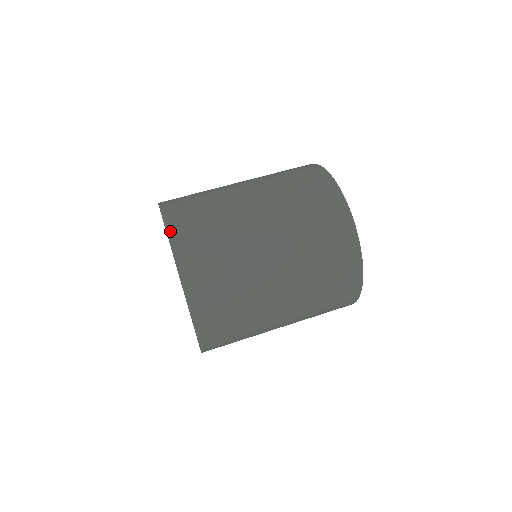
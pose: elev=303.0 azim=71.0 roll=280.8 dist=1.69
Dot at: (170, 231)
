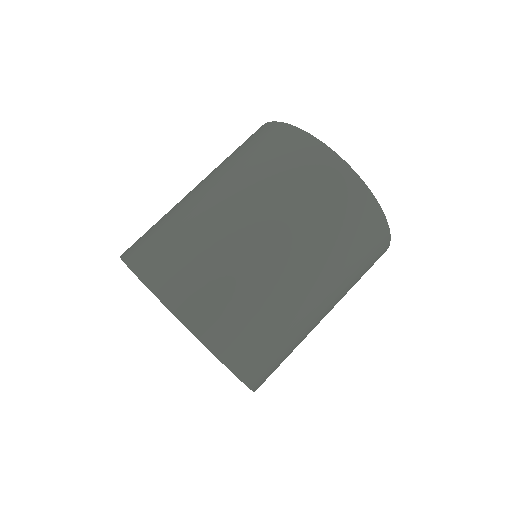
Dot at: (177, 312)
